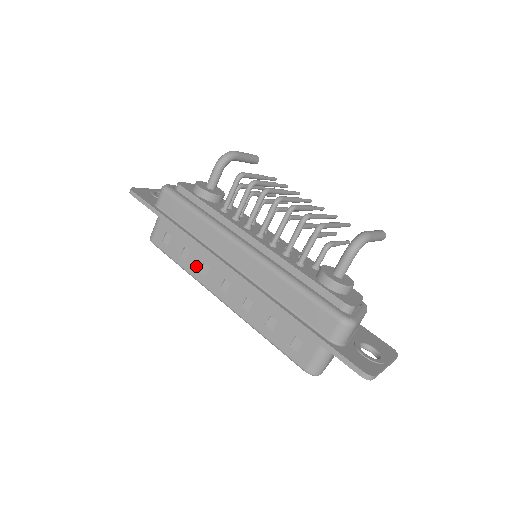
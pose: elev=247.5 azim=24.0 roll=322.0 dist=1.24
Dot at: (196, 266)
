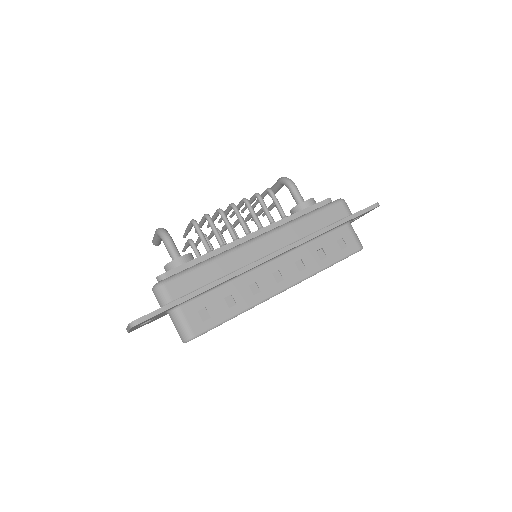
Dot at: (247, 296)
